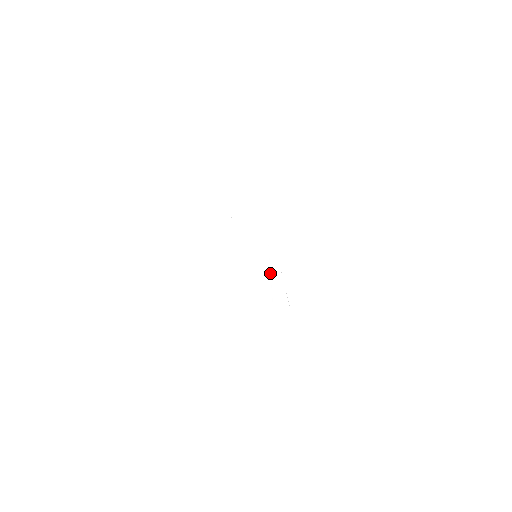
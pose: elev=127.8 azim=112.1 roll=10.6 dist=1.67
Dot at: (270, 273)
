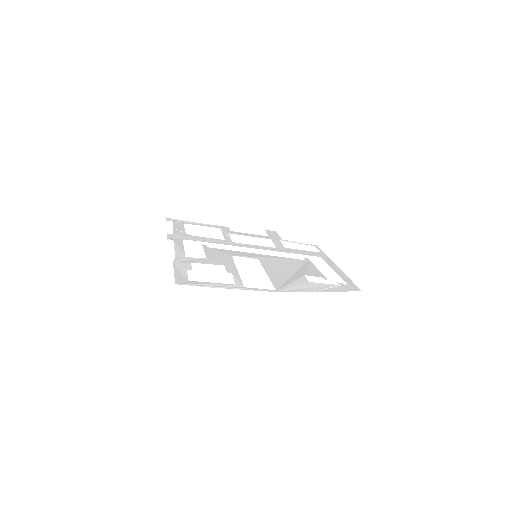
Dot at: (293, 273)
